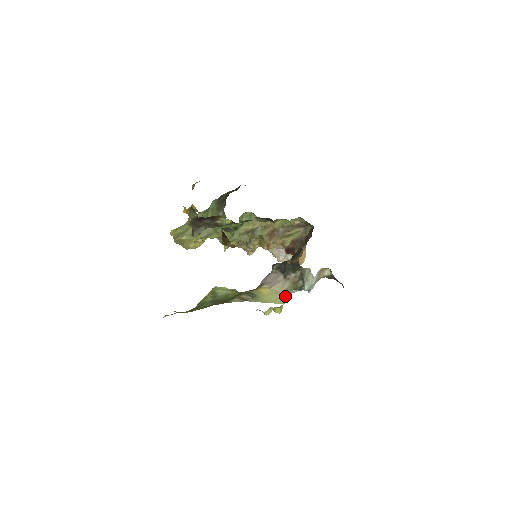
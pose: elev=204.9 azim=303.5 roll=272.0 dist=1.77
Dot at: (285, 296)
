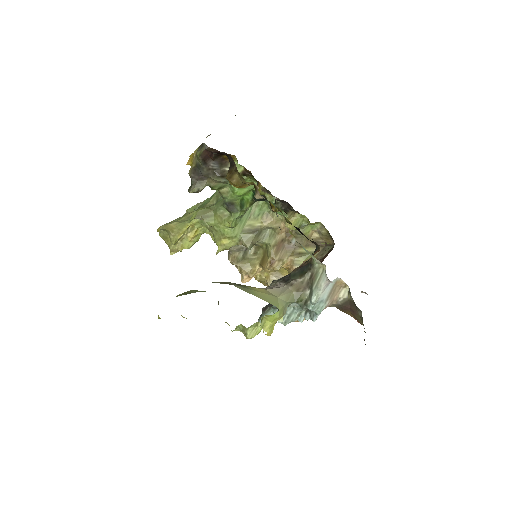
Dot at: (283, 304)
